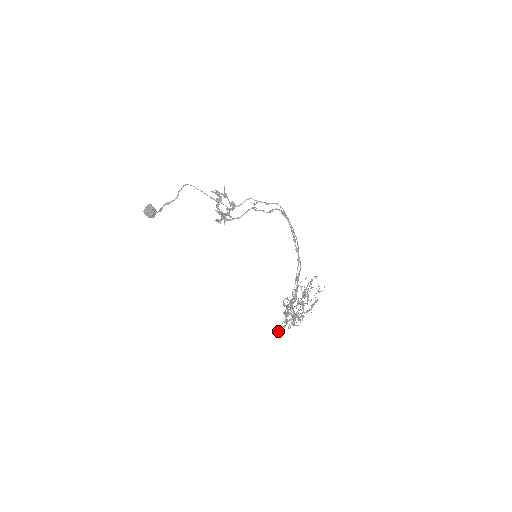
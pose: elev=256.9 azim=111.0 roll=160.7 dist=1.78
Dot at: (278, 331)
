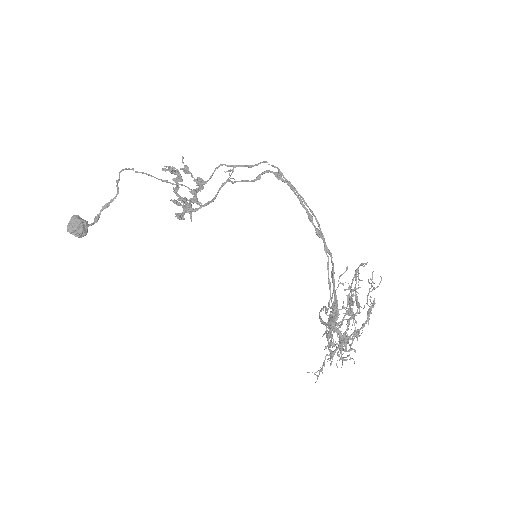
Dot at: occluded
